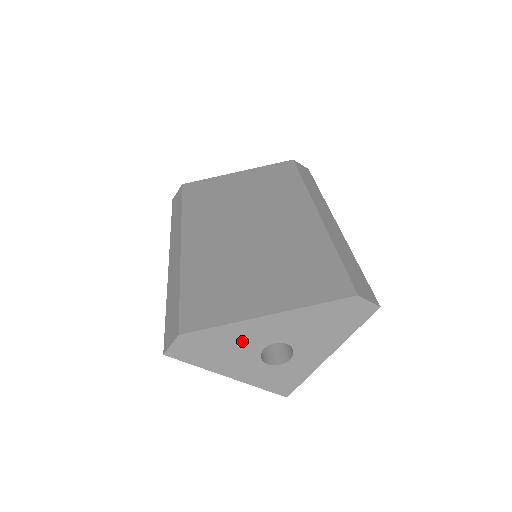
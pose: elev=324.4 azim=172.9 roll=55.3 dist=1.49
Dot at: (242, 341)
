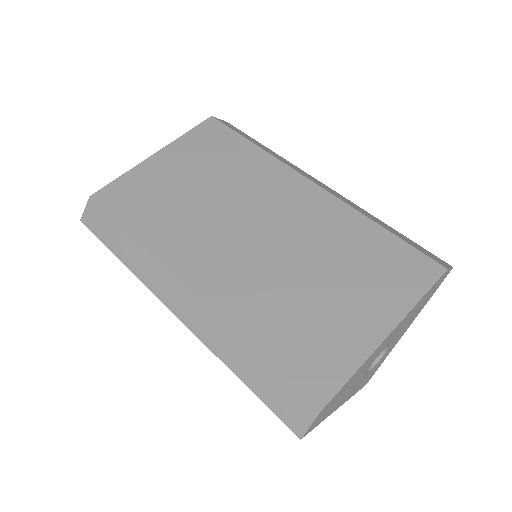
Dot at: (362, 371)
